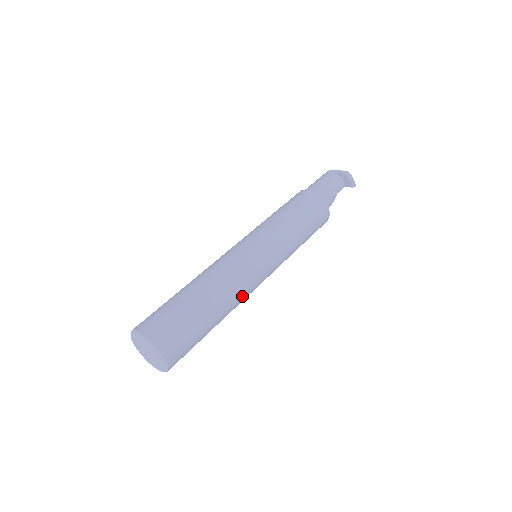
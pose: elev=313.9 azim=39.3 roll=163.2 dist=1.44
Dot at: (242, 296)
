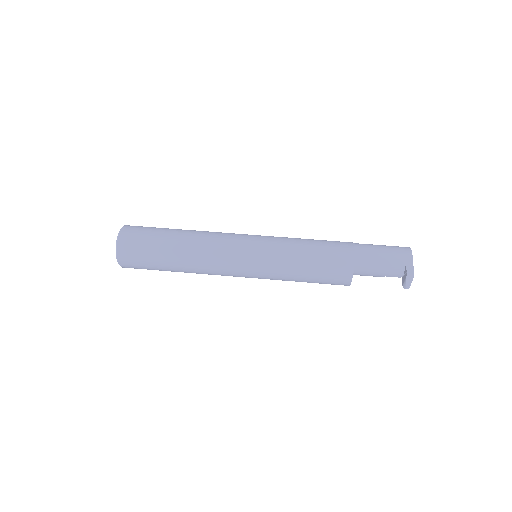
Dot at: (208, 274)
